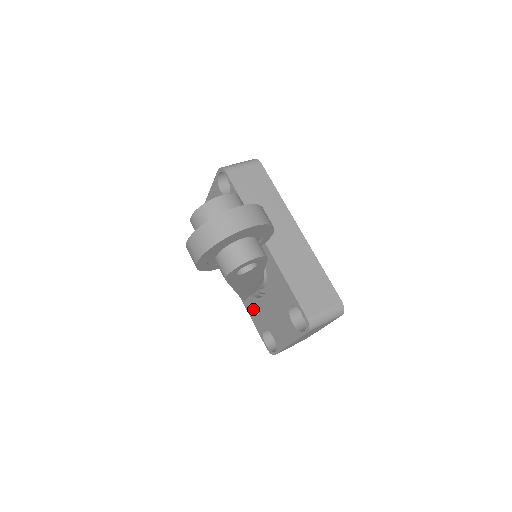
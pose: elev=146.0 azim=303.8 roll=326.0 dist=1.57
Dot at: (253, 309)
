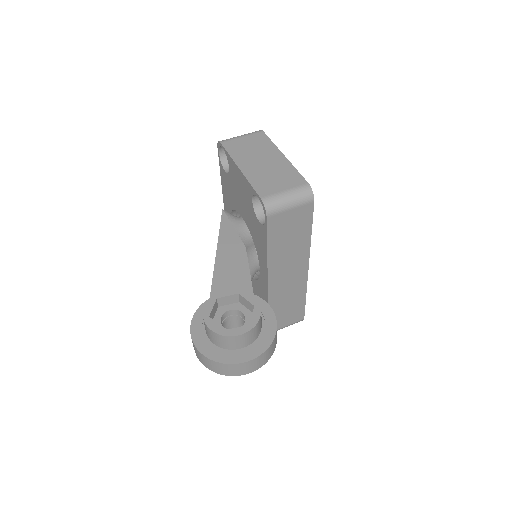
Dot at: occluded
